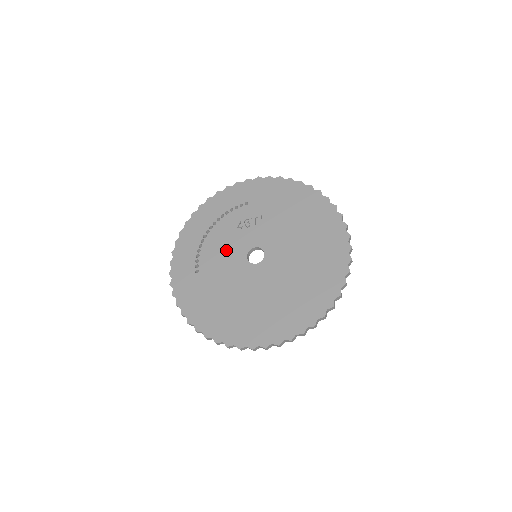
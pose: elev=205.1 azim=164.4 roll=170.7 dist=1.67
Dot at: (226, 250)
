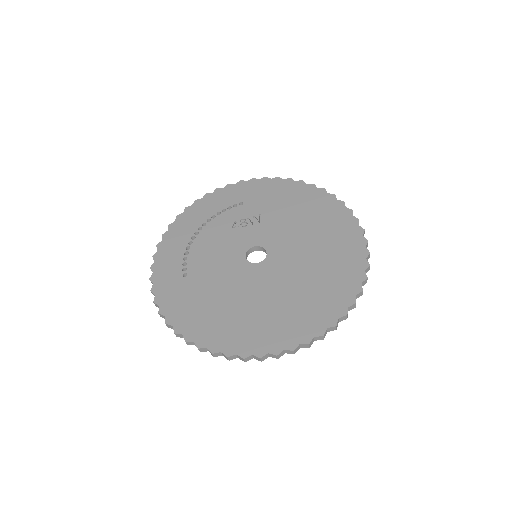
Dot at: (220, 251)
